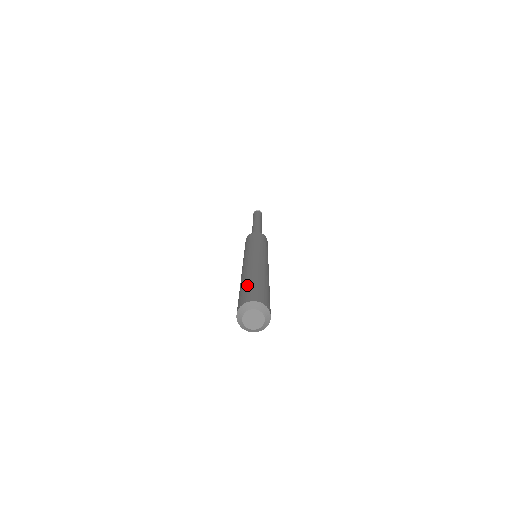
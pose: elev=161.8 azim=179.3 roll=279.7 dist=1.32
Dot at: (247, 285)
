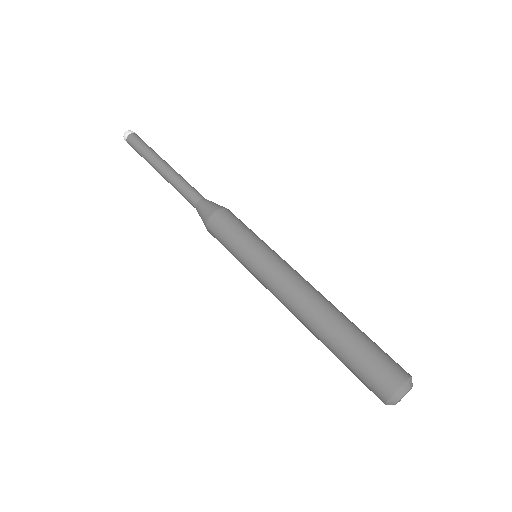
Dot at: (364, 346)
